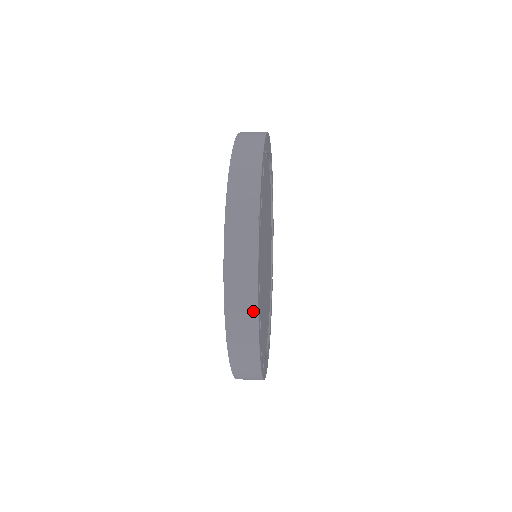
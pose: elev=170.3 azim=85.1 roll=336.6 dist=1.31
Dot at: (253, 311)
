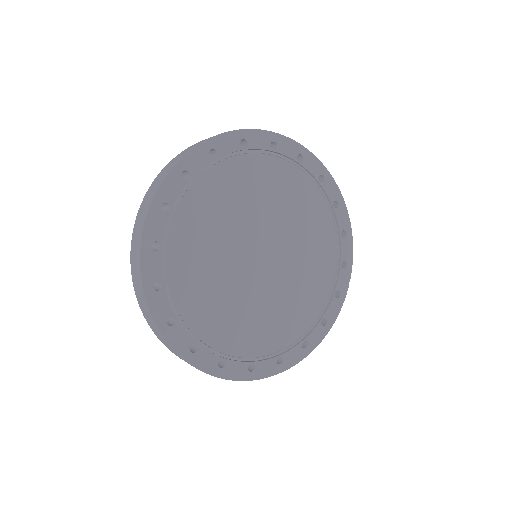
Dot at: (146, 306)
